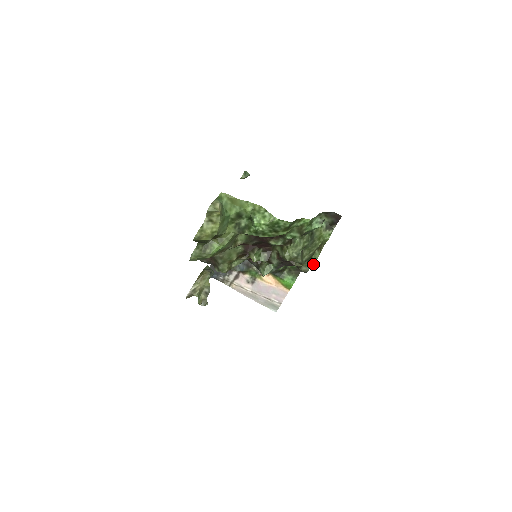
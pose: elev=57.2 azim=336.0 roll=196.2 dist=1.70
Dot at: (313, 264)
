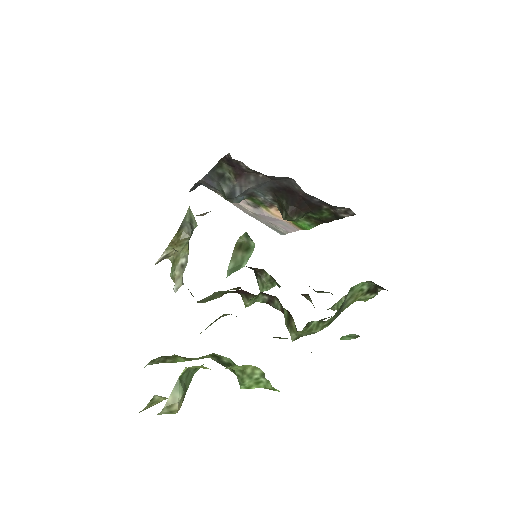
Dot at: (333, 310)
